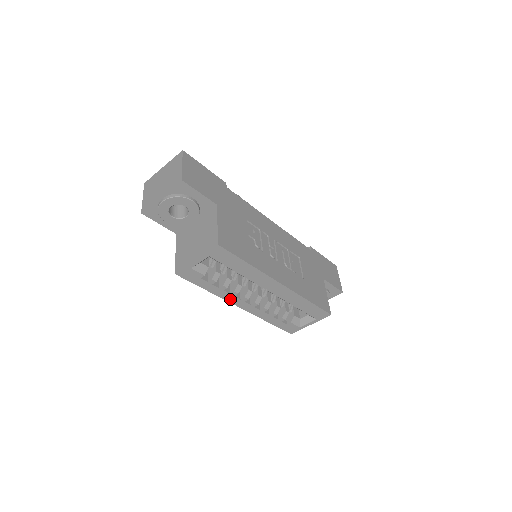
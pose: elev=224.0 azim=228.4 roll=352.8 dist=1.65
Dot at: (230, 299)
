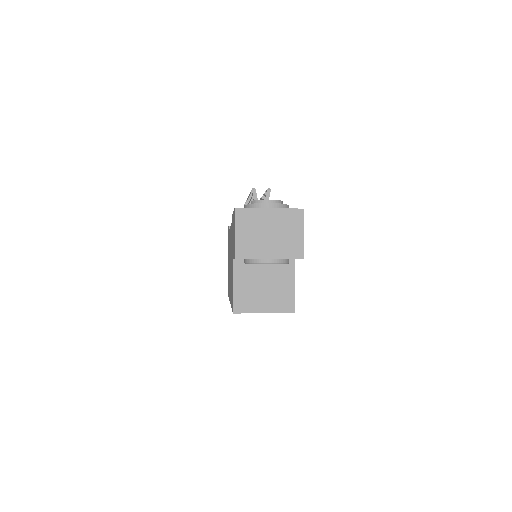
Dot at: occluded
